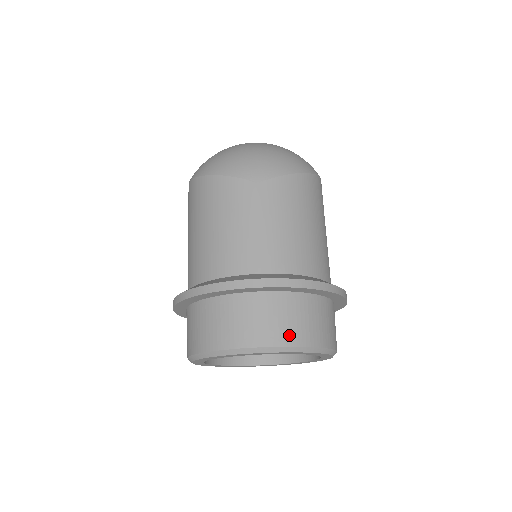
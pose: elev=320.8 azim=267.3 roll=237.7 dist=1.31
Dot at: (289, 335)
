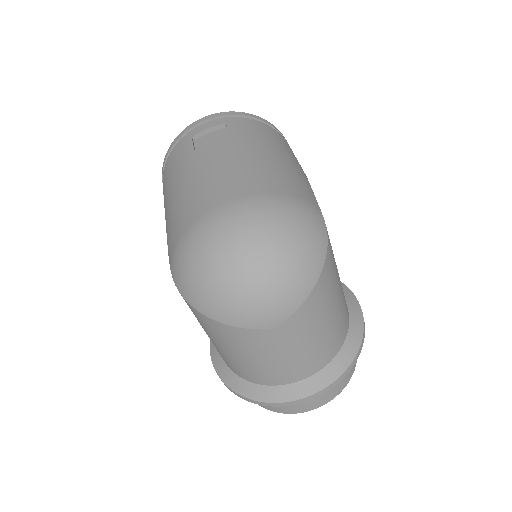
Dot at: (329, 397)
